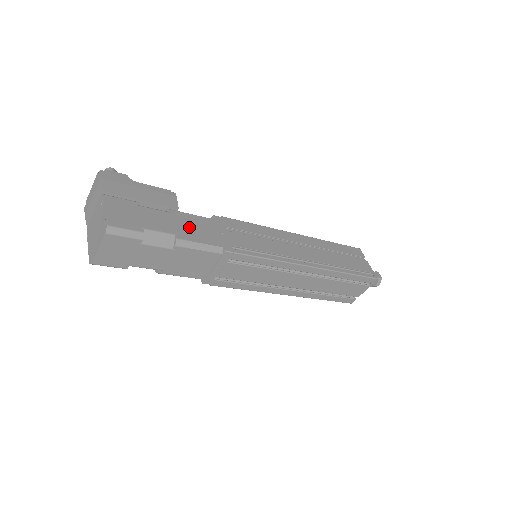
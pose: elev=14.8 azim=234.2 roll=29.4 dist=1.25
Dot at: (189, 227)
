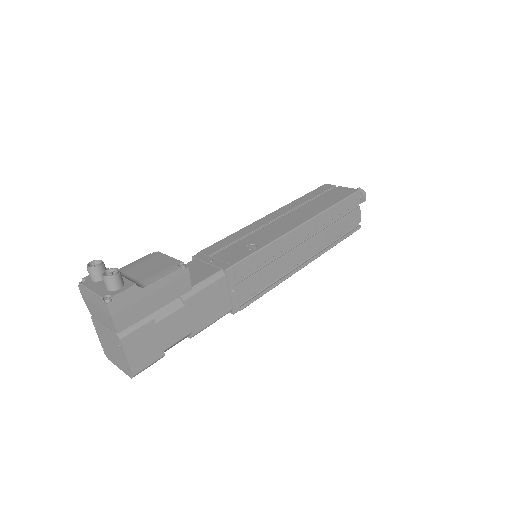
Dot at: (203, 310)
